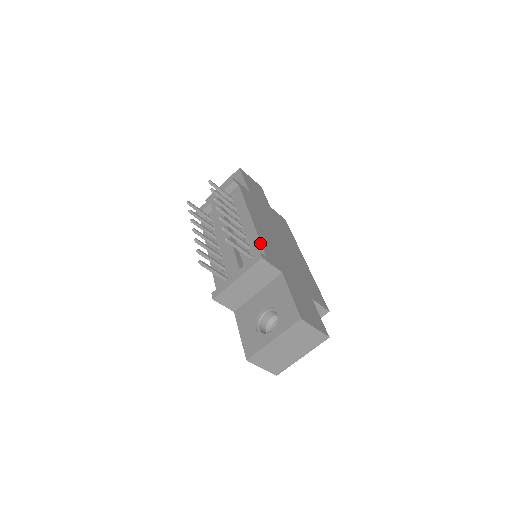
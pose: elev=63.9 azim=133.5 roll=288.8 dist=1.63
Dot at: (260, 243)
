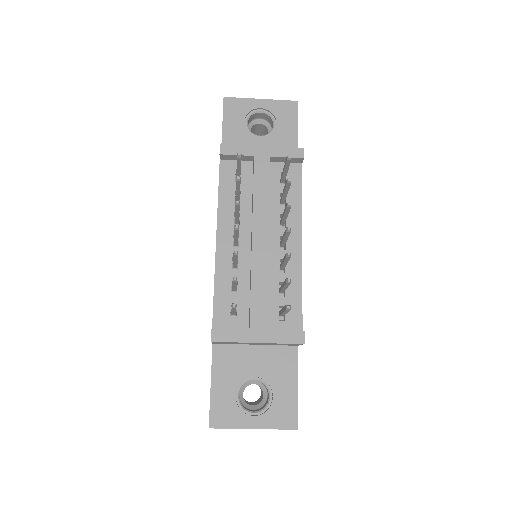
Dot at: occluded
